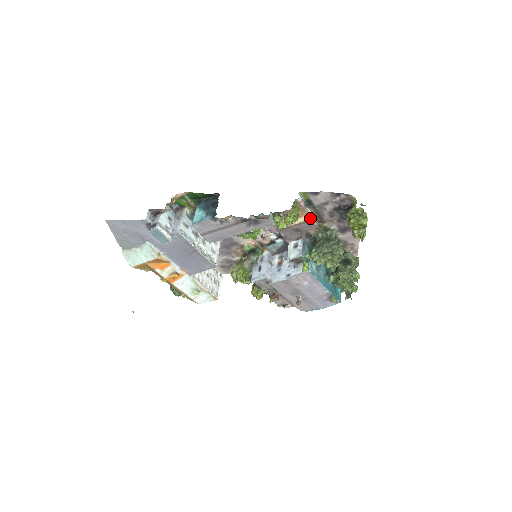
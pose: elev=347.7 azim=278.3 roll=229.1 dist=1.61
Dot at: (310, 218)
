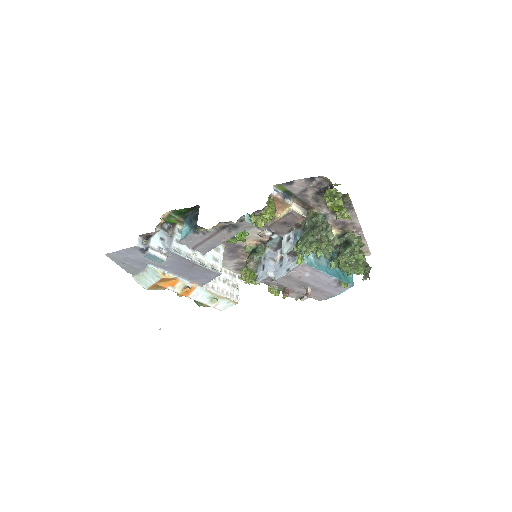
Dot at: (292, 209)
